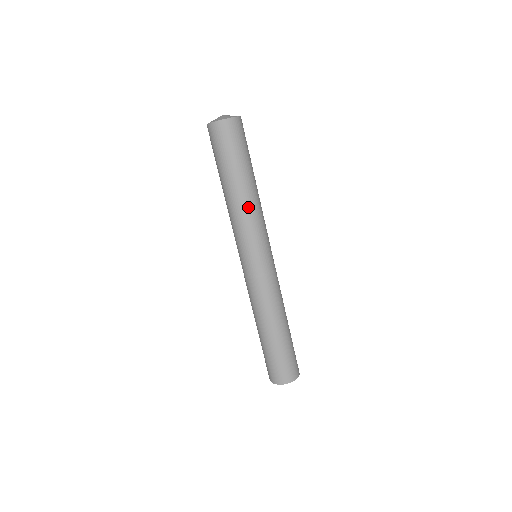
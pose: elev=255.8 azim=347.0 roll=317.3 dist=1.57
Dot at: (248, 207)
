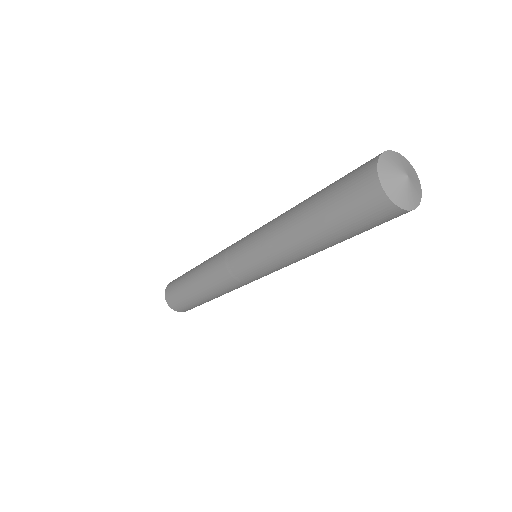
Dot at: occluded
